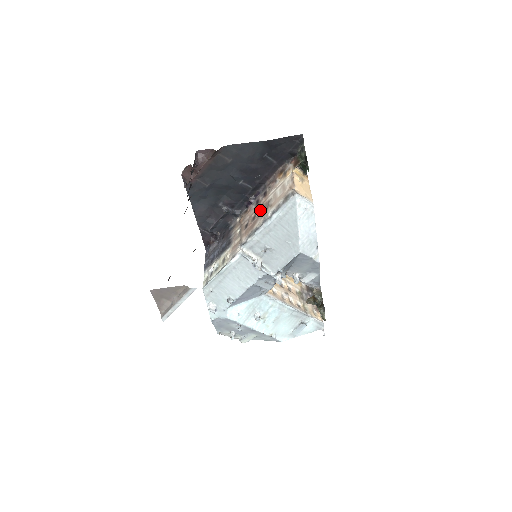
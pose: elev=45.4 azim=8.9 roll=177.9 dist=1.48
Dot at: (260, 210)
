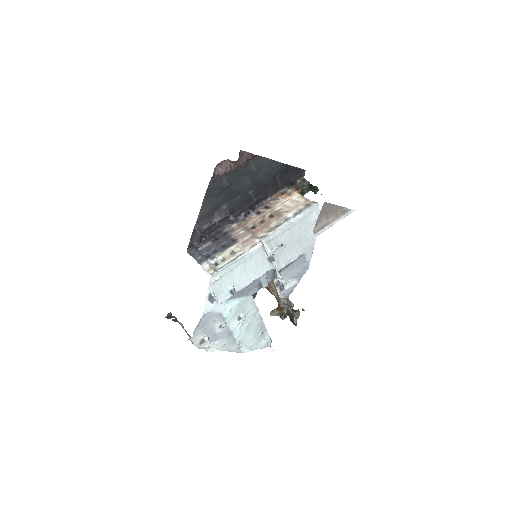
Dot at: (269, 216)
